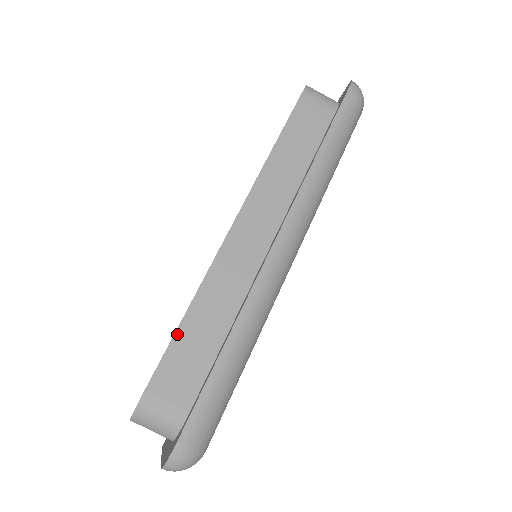
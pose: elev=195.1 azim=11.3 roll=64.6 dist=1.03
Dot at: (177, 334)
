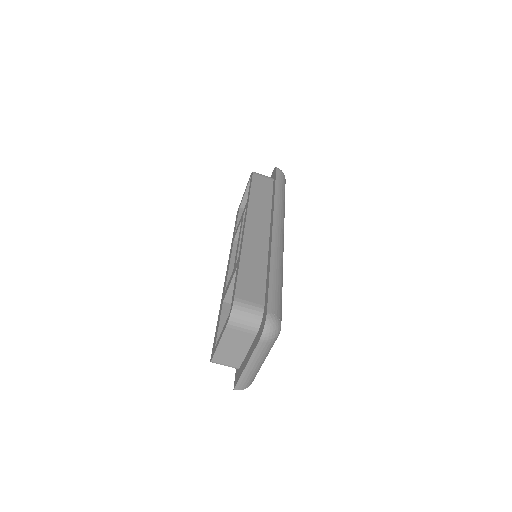
Dot at: (240, 271)
